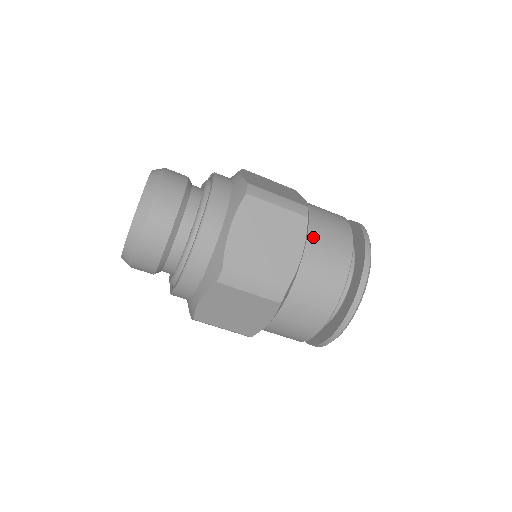
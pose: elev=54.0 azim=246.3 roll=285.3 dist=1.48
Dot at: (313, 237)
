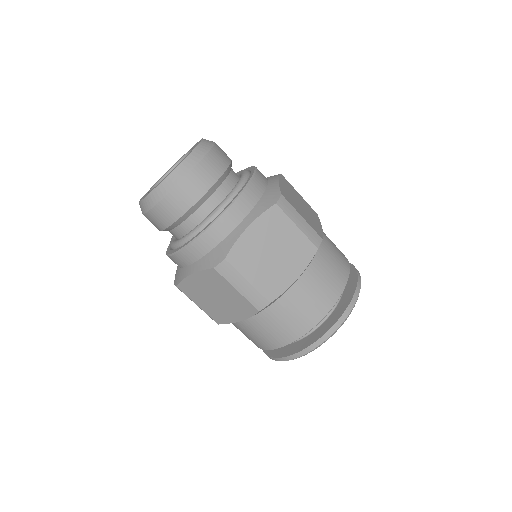
Dot at: (314, 267)
